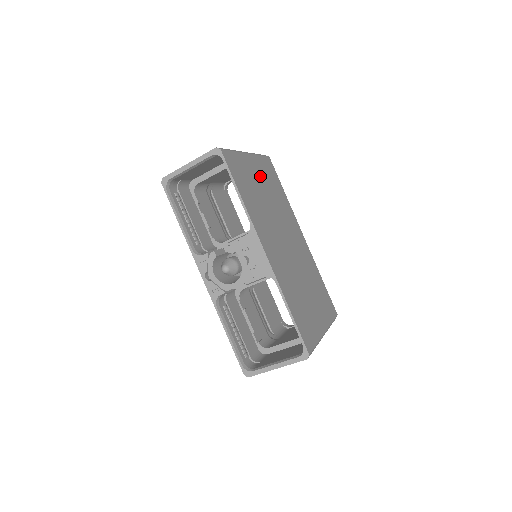
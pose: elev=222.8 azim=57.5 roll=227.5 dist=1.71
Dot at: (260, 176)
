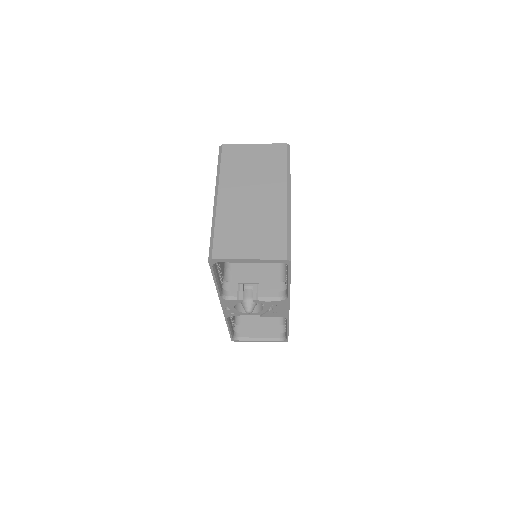
Dot at: occluded
